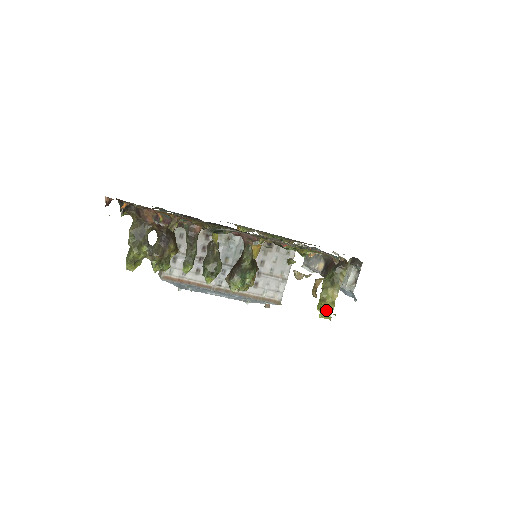
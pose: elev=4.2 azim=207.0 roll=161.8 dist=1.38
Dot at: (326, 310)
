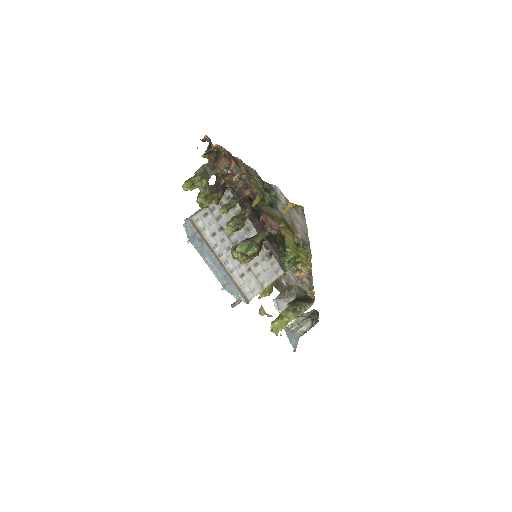
Dot at: (279, 324)
